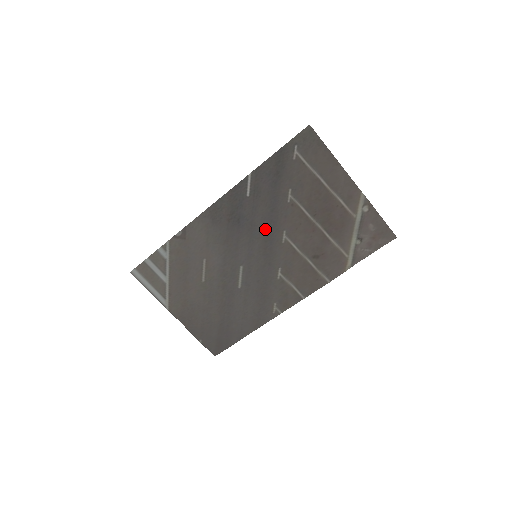
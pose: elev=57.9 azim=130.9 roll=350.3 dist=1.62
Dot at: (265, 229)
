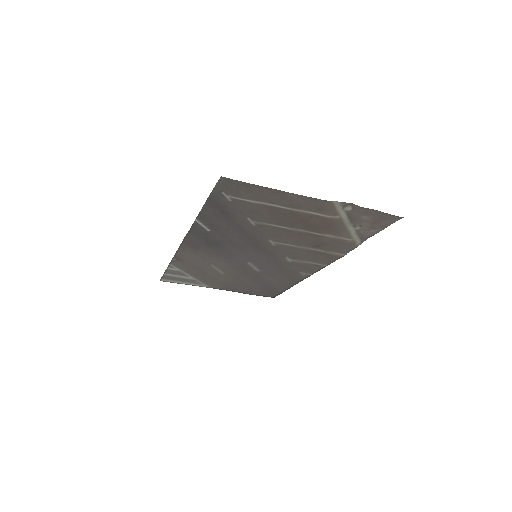
Dot at: (248, 243)
